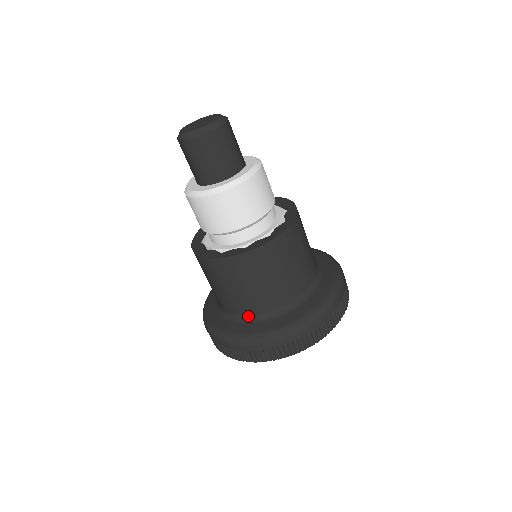
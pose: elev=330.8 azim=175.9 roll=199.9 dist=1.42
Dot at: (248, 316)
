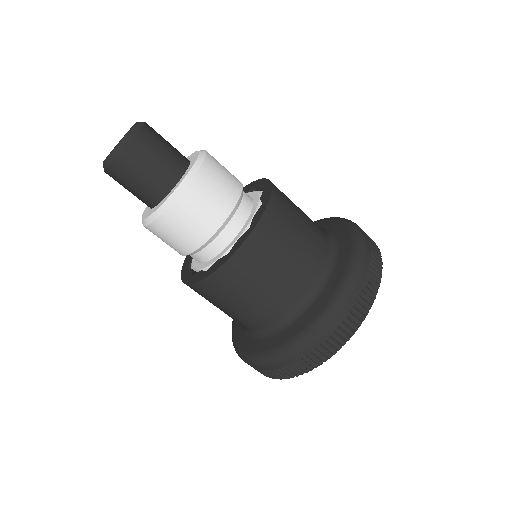
Dot at: (320, 277)
